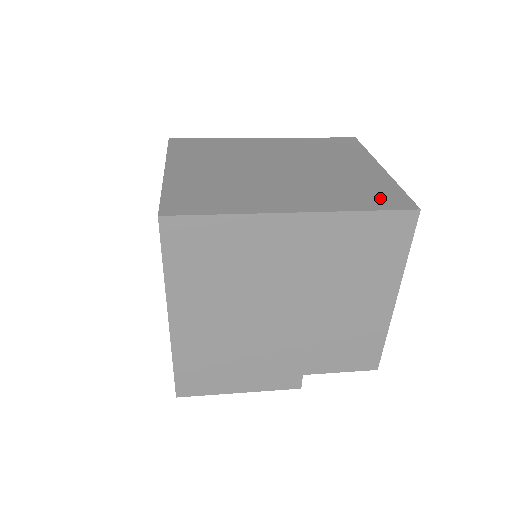
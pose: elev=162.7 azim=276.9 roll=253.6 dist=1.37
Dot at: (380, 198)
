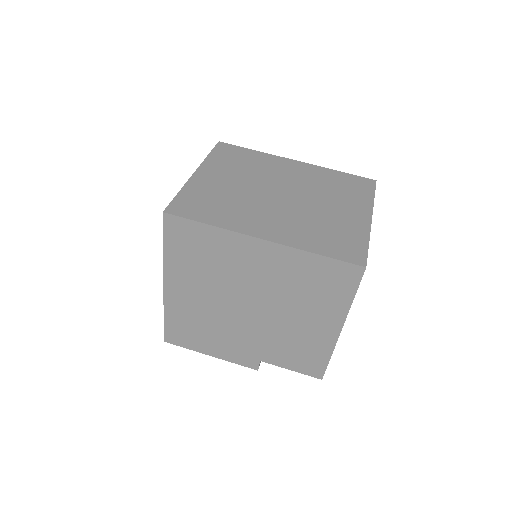
Dot at: (342, 247)
